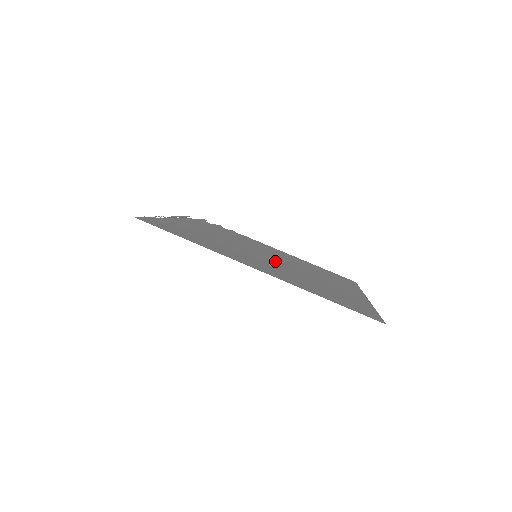
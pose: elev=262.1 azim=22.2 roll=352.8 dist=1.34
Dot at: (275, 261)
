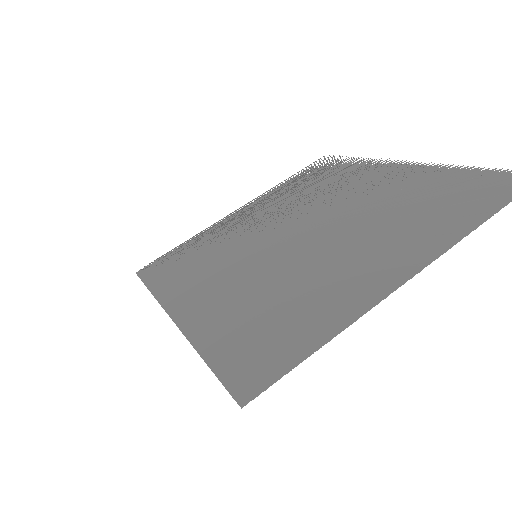
Dot at: (288, 248)
